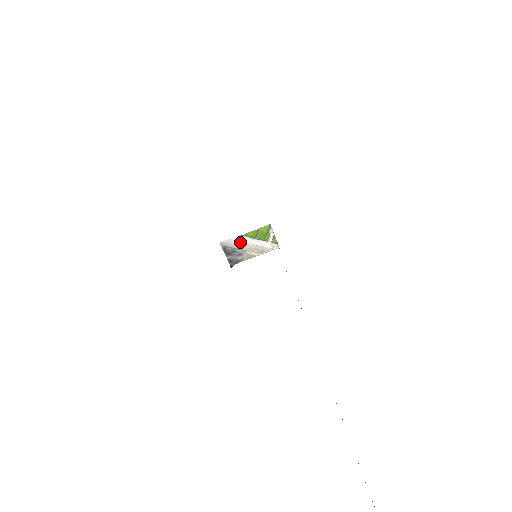
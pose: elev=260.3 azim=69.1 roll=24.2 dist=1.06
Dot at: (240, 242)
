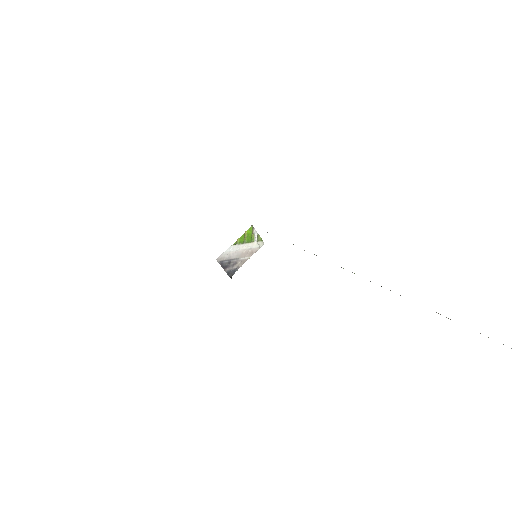
Dot at: (232, 252)
